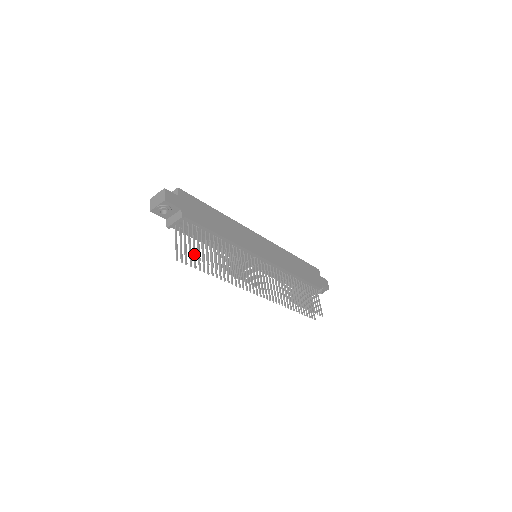
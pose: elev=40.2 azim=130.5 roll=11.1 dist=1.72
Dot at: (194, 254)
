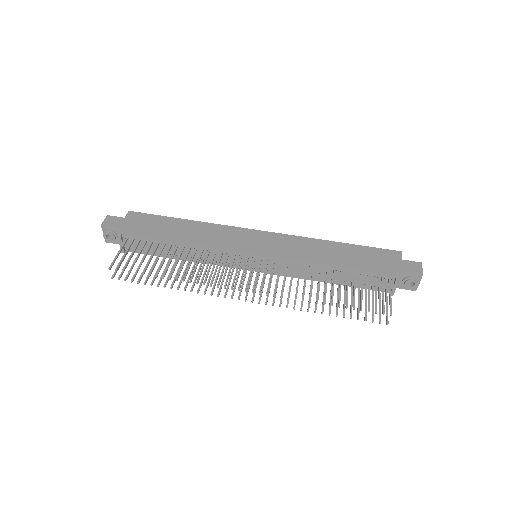
Dot at: (124, 267)
